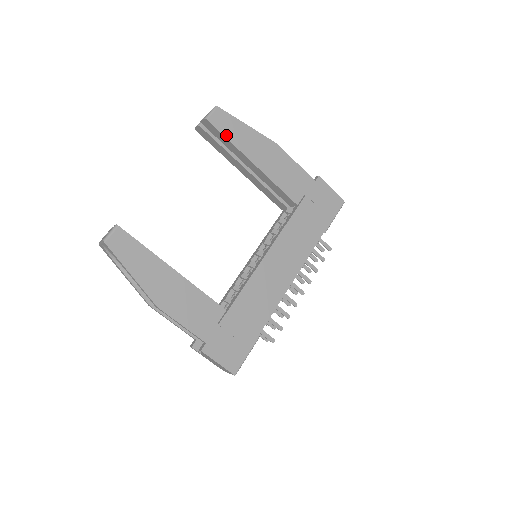
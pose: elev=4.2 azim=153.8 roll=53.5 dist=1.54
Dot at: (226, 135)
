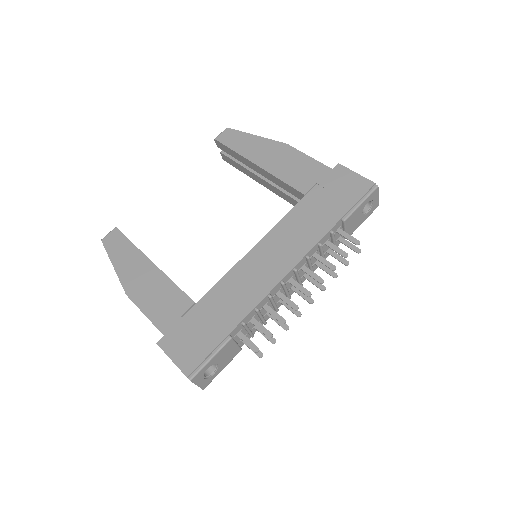
Dot at: (231, 147)
